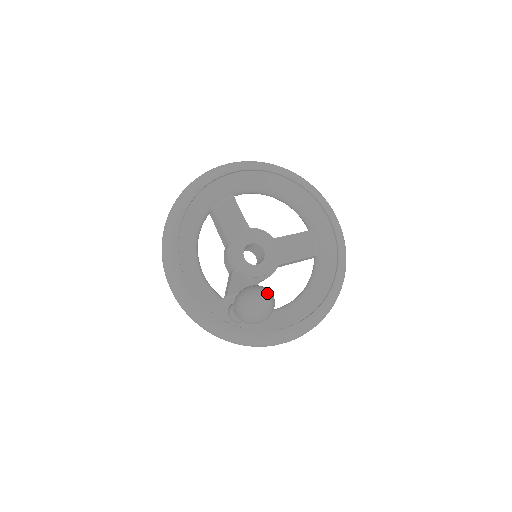
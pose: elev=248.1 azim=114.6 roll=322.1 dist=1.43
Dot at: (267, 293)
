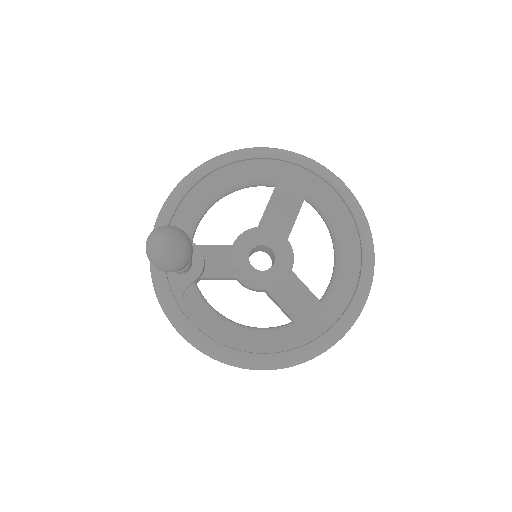
Dot at: (171, 239)
